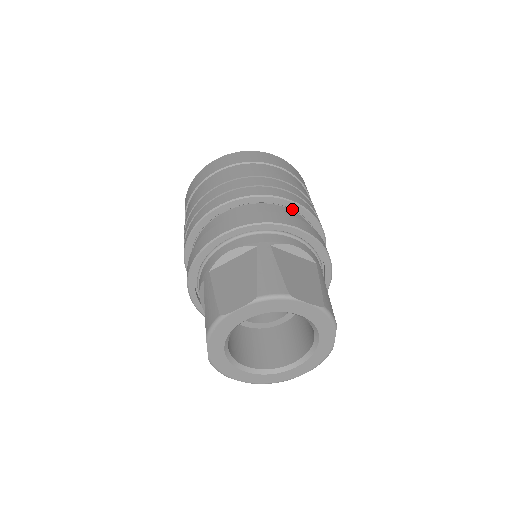
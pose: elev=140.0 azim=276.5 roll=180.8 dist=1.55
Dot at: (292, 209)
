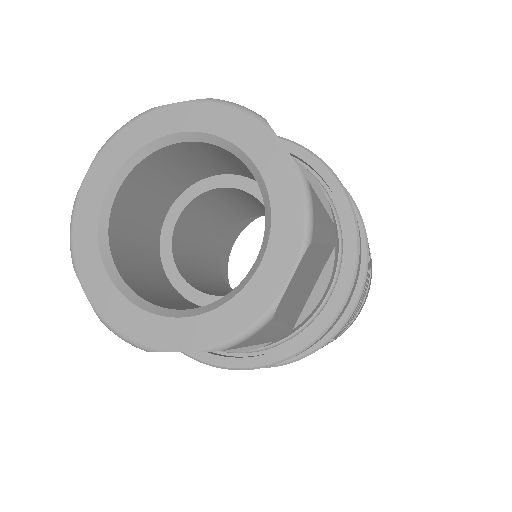
Dot at: occluded
